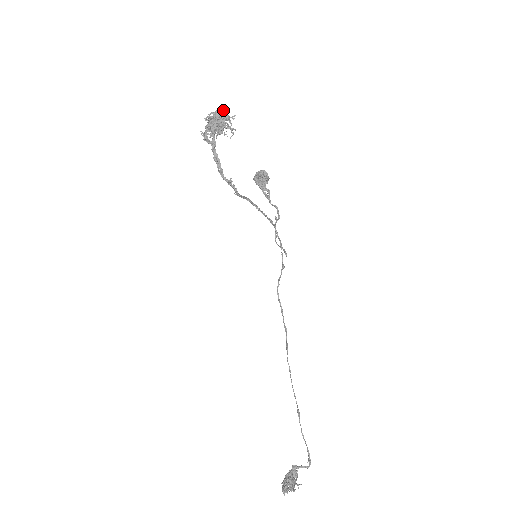
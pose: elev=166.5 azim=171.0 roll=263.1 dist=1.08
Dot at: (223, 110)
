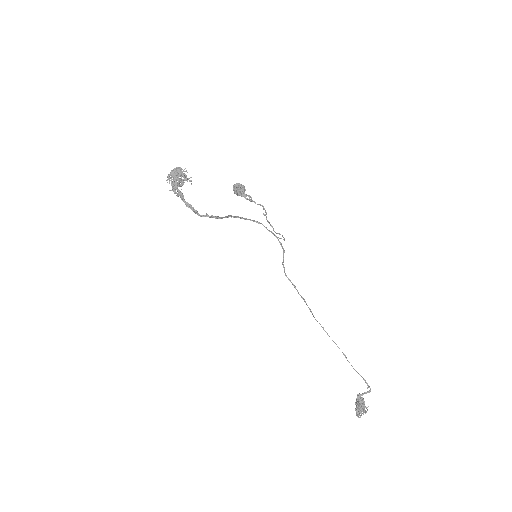
Dot at: occluded
